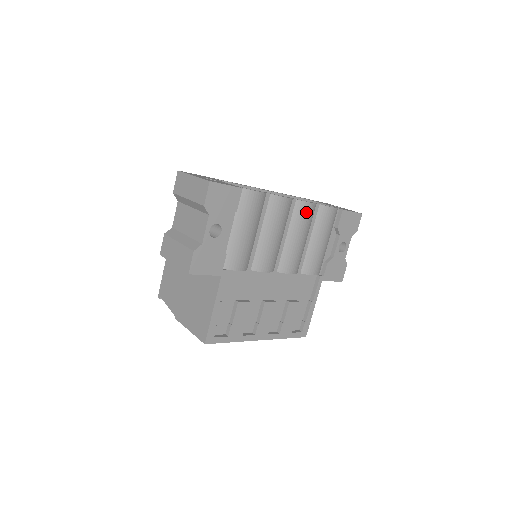
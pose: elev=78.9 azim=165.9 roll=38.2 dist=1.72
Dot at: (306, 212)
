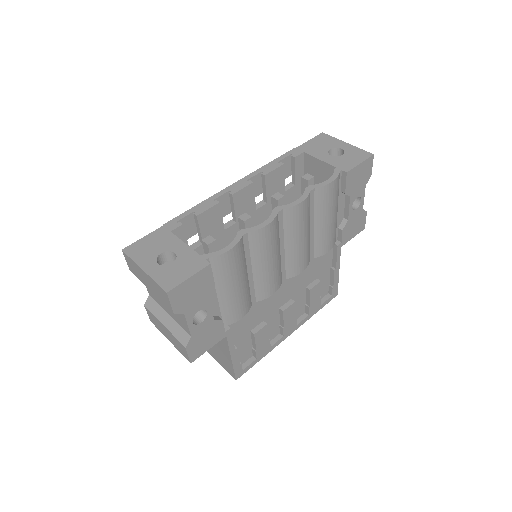
Dot at: (300, 213)
